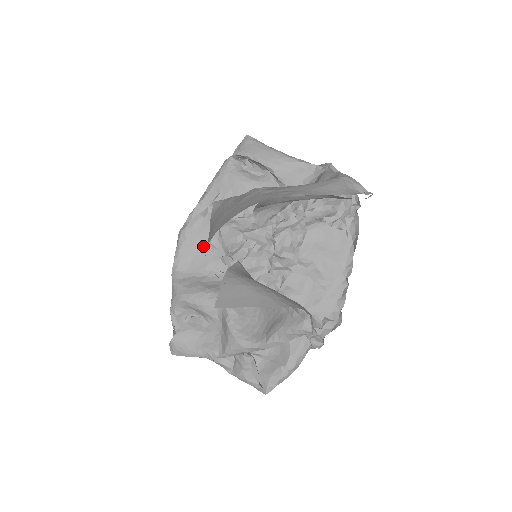
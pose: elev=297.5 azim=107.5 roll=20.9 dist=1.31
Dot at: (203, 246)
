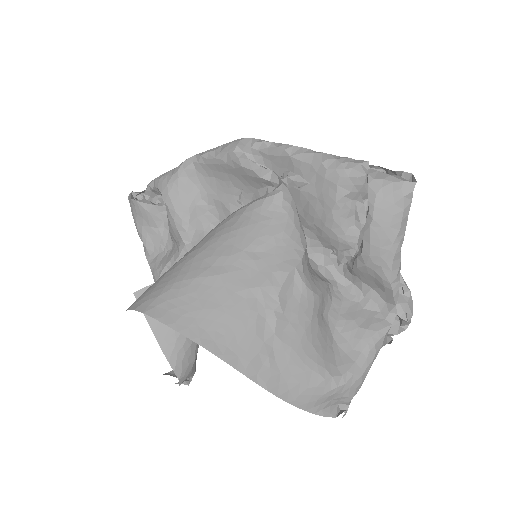
Dot at: (235, 186)
